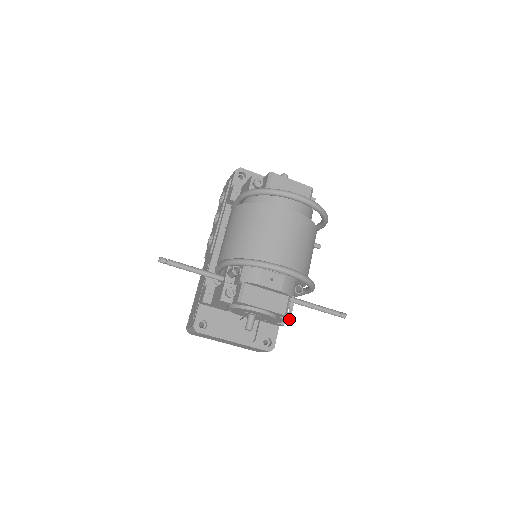
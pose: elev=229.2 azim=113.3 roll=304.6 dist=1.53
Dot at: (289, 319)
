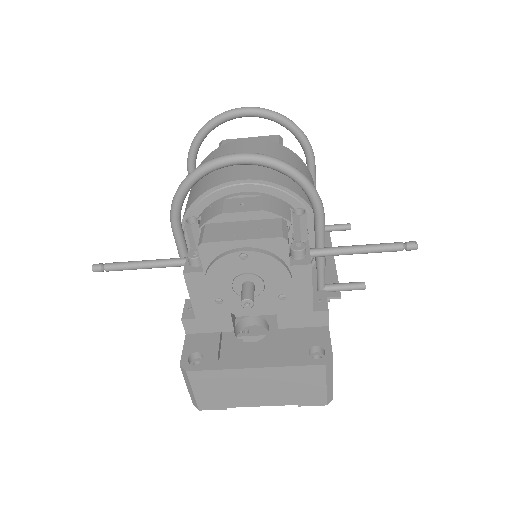
Dot at: (308, 263)
